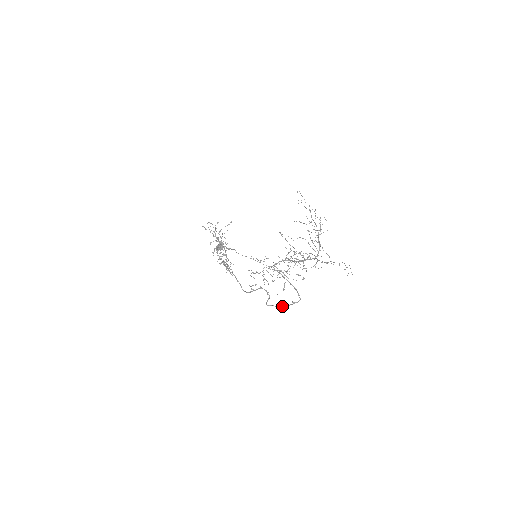
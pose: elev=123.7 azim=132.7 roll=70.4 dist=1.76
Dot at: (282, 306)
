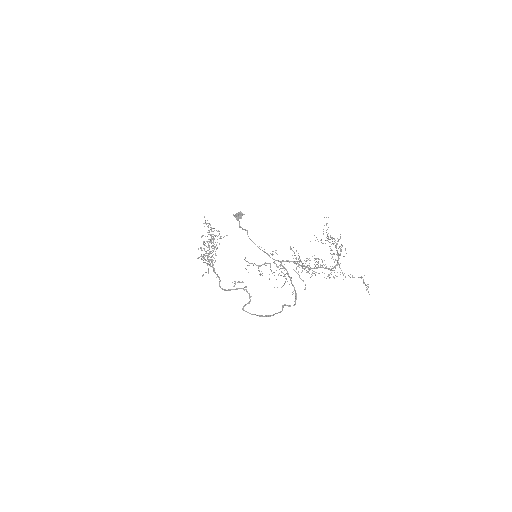
Dot at: (261, 315)
